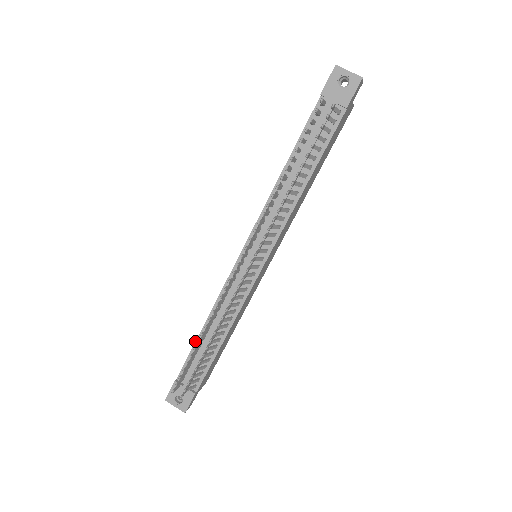
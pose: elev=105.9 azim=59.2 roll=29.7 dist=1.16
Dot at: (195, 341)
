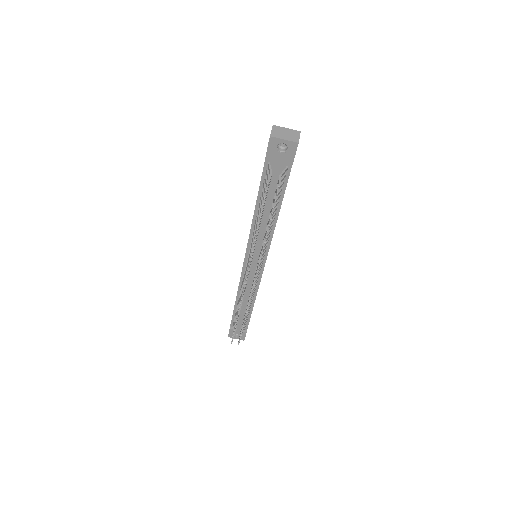
Dot at: occluded
